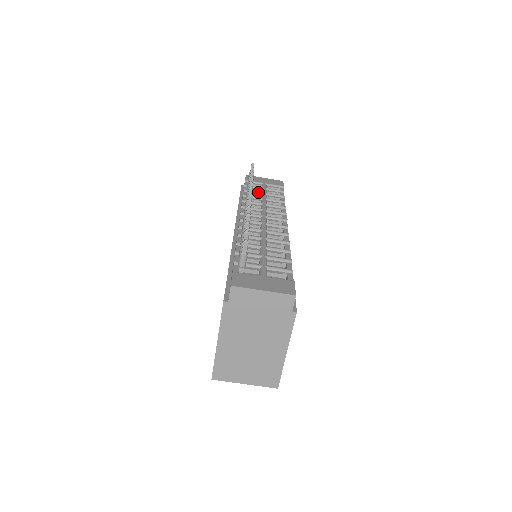
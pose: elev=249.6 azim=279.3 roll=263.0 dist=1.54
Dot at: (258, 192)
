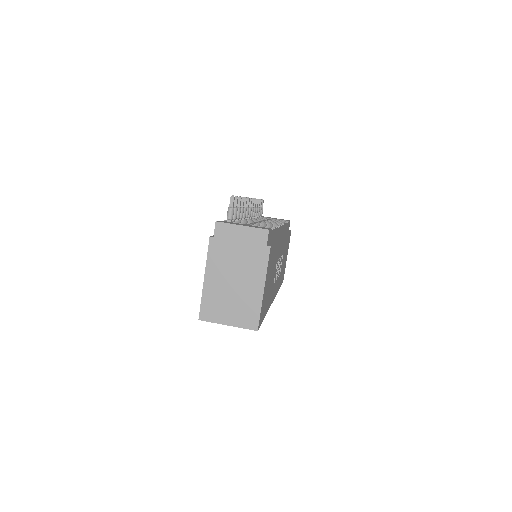
Dot at: (265, 218)
